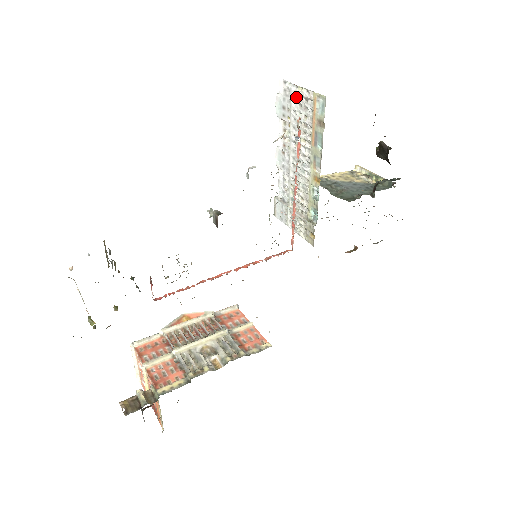
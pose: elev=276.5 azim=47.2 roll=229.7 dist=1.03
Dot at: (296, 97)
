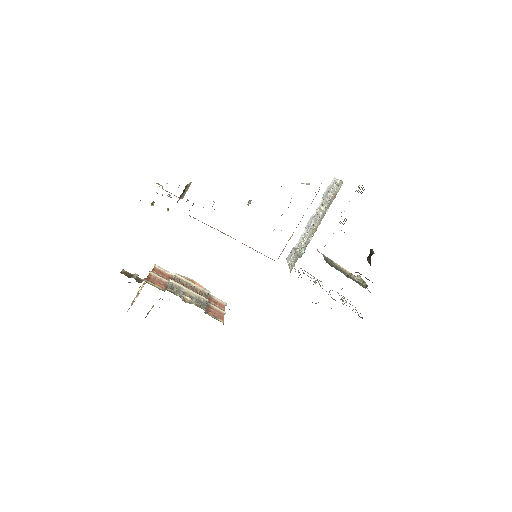
Dot at: (335, 186)
